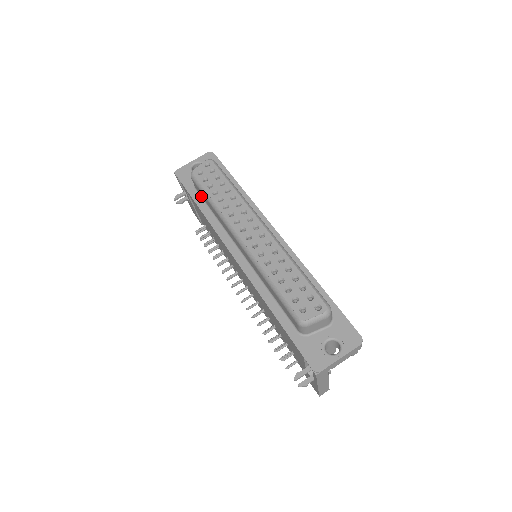
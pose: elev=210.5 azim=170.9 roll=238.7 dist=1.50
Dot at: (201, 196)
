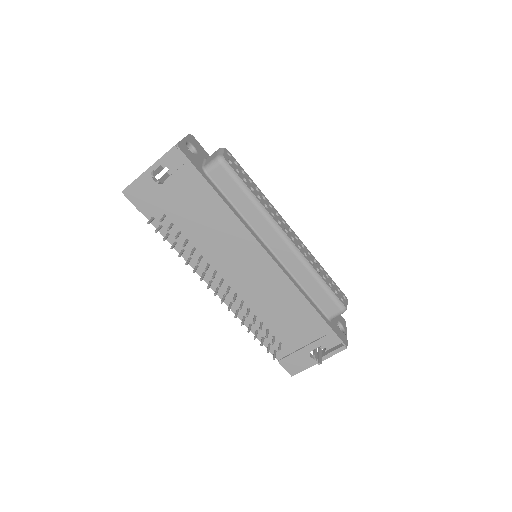
Dot at: (217, 185)
